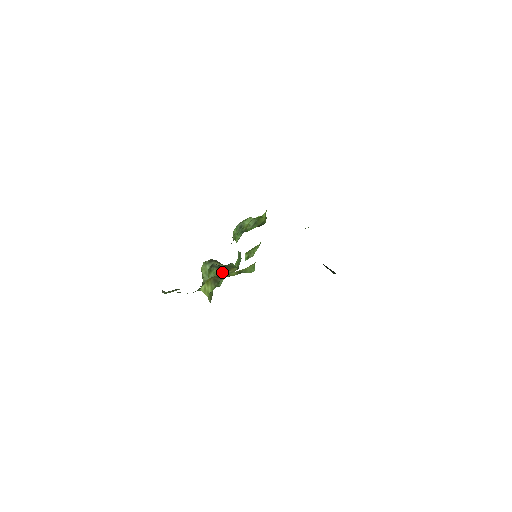
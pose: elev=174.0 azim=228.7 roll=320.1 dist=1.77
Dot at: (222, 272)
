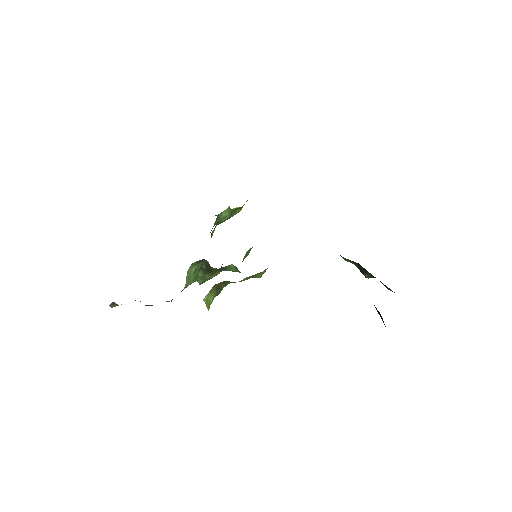
Dot at: (204, 276)
